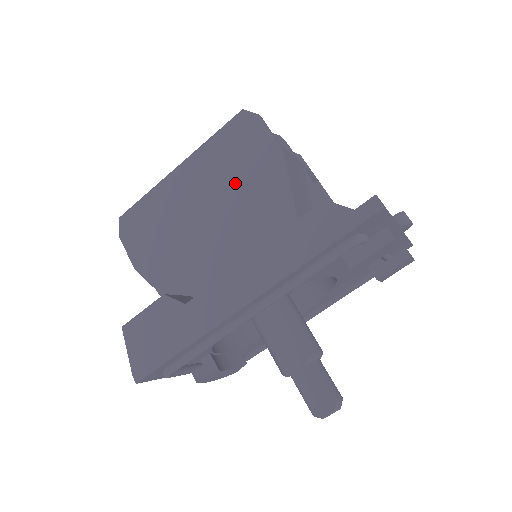
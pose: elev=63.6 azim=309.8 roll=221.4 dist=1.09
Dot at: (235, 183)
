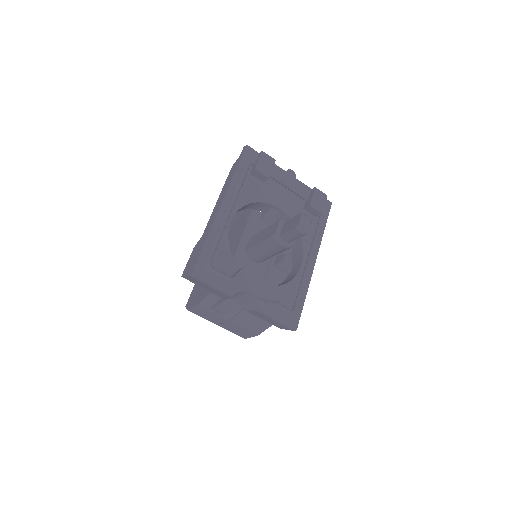
Dot at: occluded
